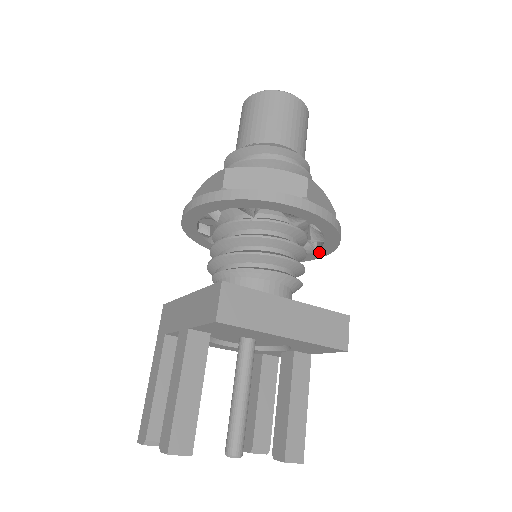
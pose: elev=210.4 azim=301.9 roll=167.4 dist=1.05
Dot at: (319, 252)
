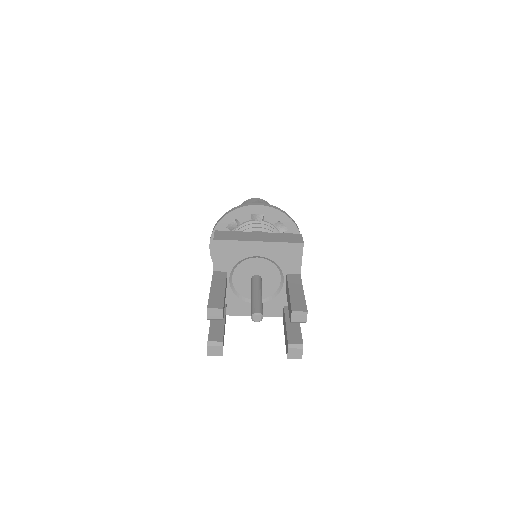
Dot at: occluded
